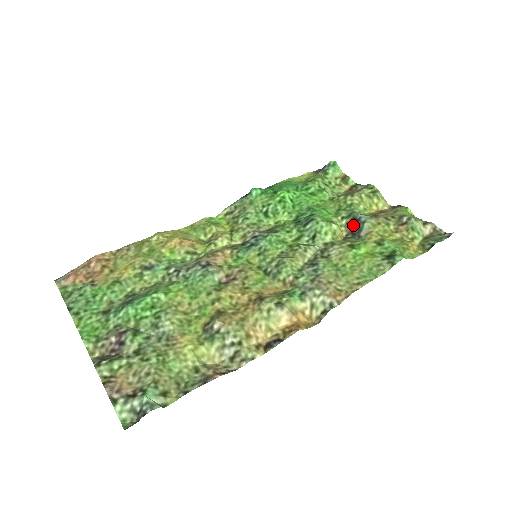
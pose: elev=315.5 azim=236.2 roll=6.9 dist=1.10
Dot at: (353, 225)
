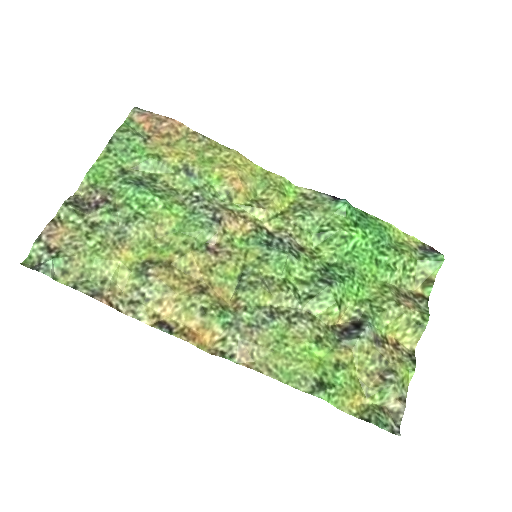
Dot at: (353, 326)
